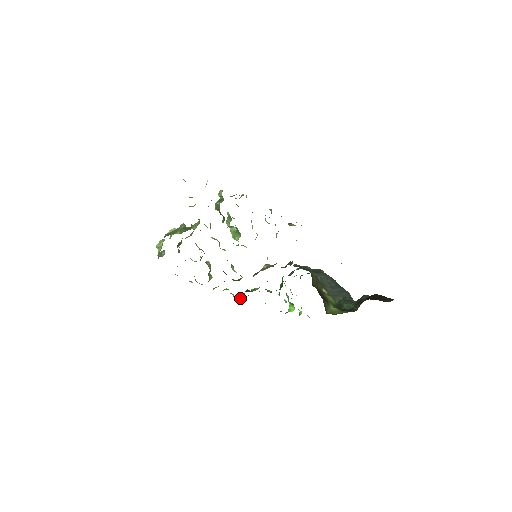
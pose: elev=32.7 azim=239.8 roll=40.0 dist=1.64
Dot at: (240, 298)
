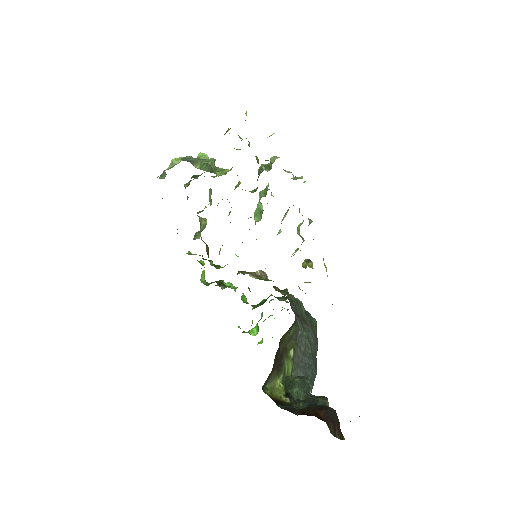
Dot at: (208, 283)
